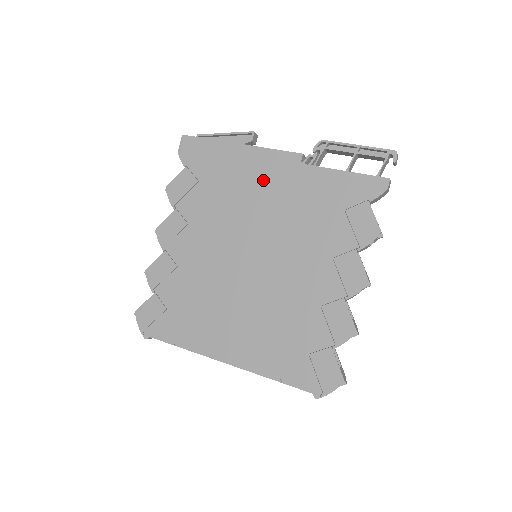
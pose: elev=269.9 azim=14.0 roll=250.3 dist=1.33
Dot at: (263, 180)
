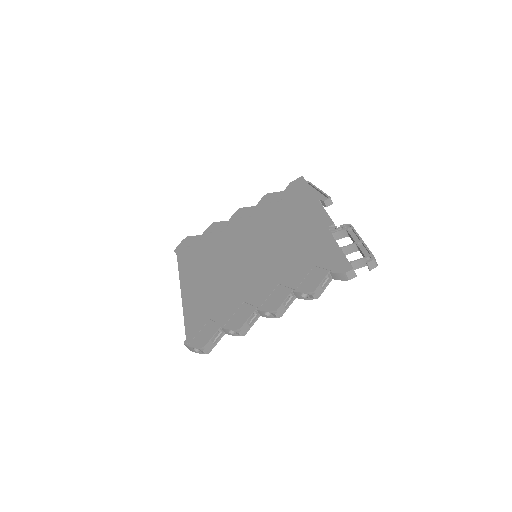
Dot at: (303, 222)
